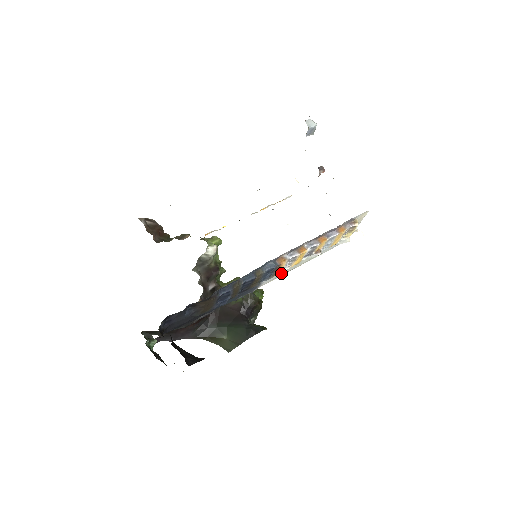
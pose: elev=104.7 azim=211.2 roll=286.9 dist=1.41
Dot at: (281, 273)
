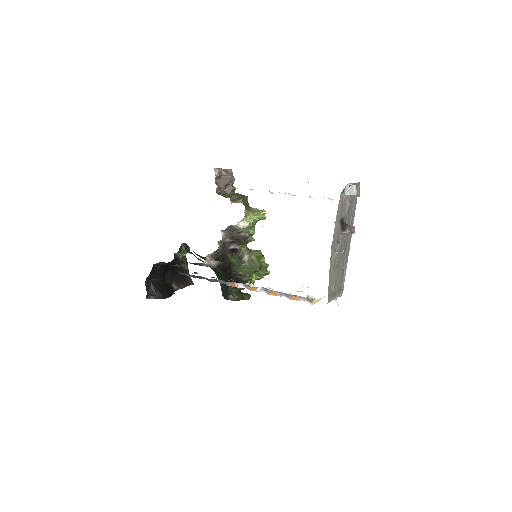
Dot at: occluded
